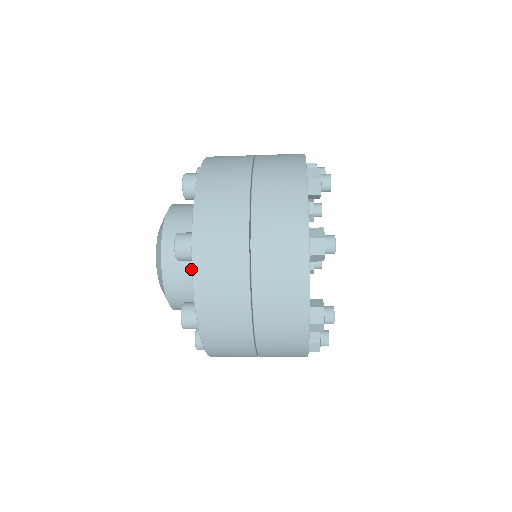
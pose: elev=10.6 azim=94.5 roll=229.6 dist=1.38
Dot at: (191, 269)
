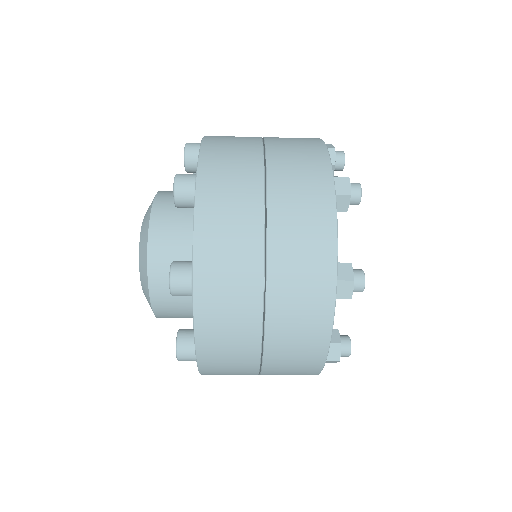
Dot at: occluded
